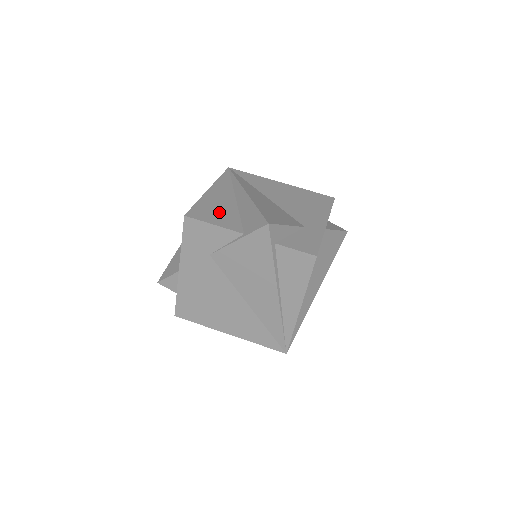
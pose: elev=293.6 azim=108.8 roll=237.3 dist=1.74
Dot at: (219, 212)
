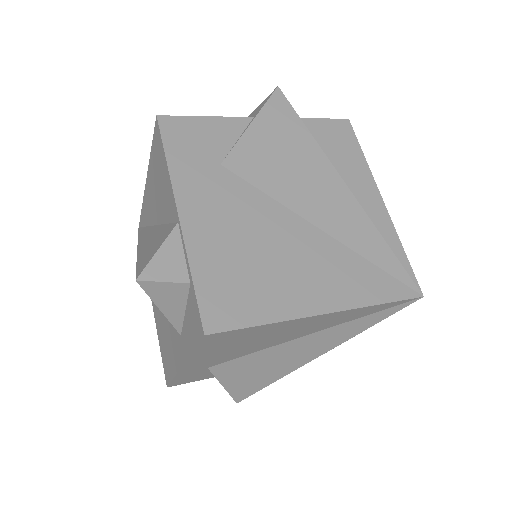
Dot at: occluded
